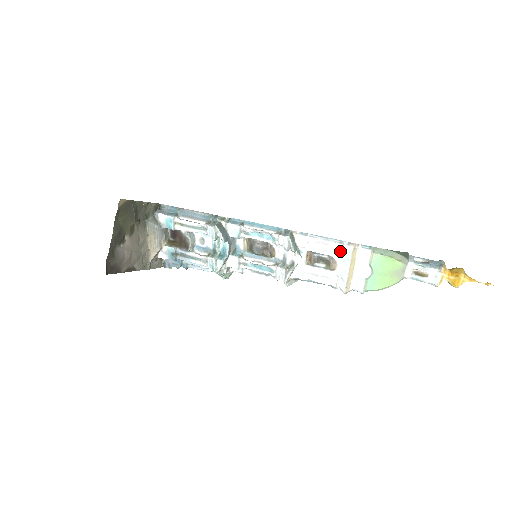
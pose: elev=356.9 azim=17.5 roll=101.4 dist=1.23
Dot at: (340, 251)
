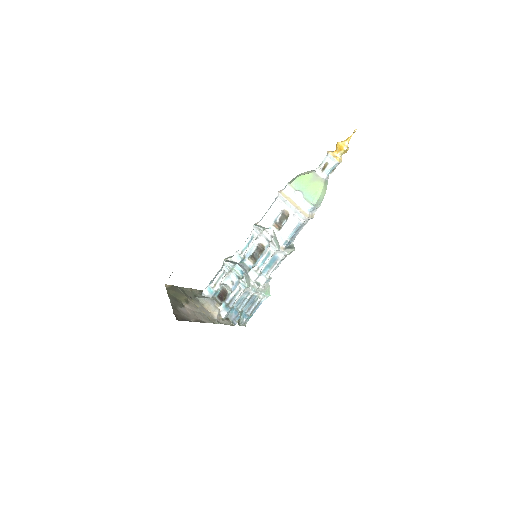
Dot at: (279, 203)
